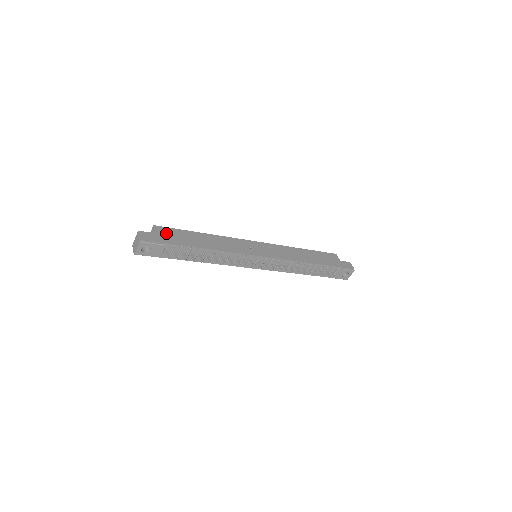
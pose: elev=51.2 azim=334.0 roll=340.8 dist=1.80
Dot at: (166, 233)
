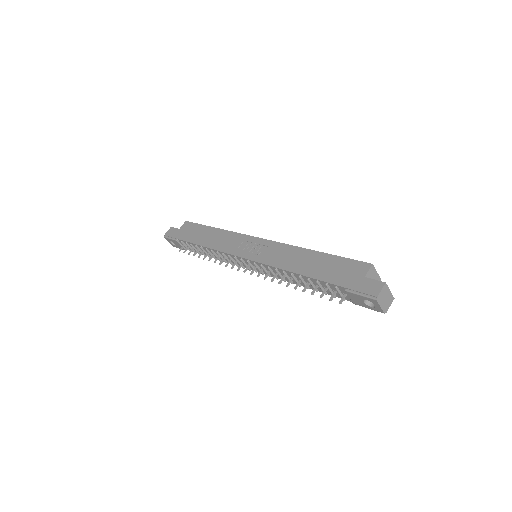
Dot at: (186, 228)
